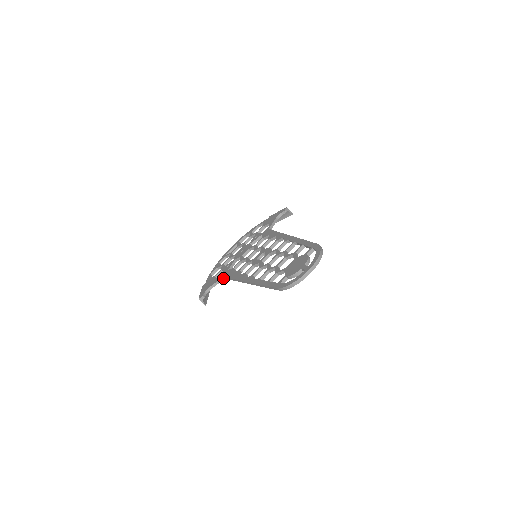
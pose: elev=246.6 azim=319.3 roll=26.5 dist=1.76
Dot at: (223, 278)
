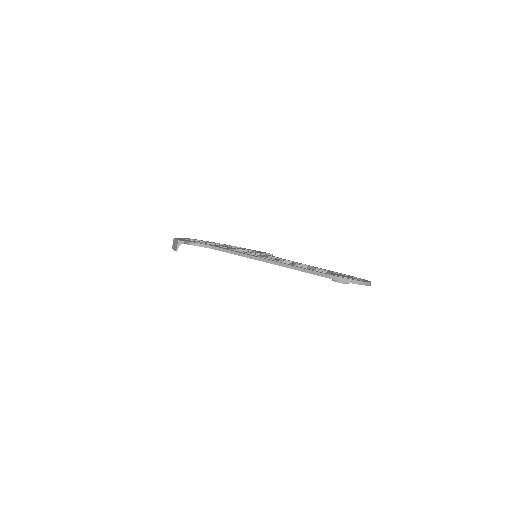
Dot at: (210, 247)
